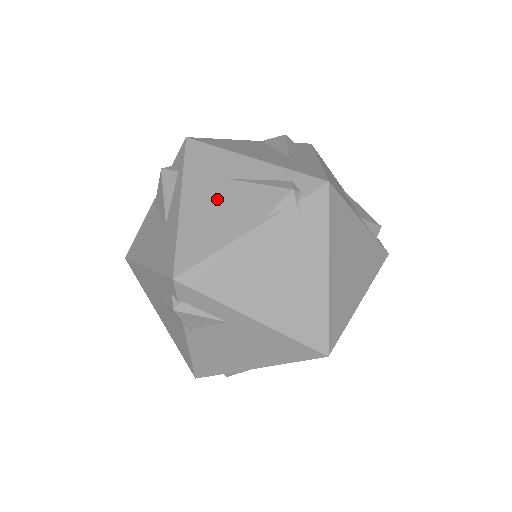
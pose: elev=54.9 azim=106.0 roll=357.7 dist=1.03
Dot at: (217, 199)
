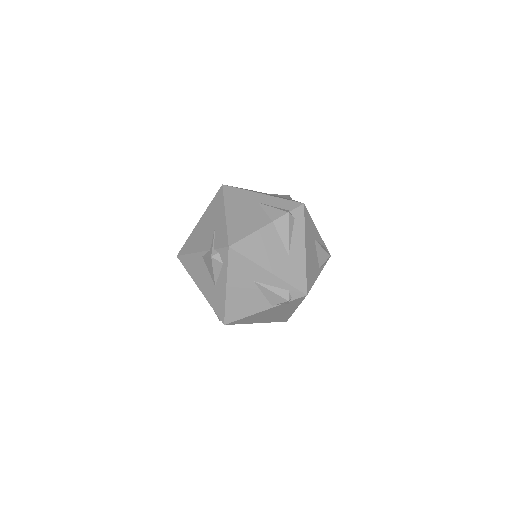
Dot at: (247, 291)
